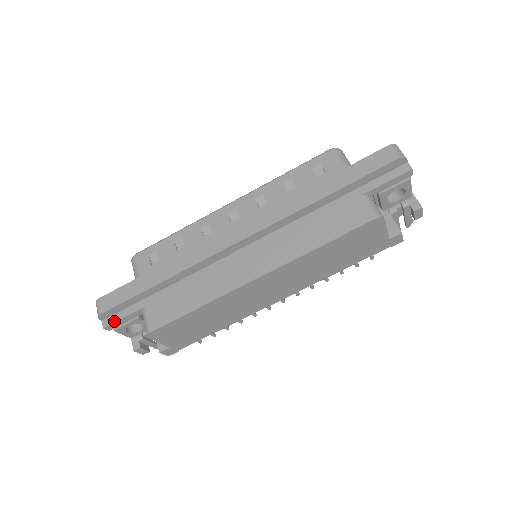
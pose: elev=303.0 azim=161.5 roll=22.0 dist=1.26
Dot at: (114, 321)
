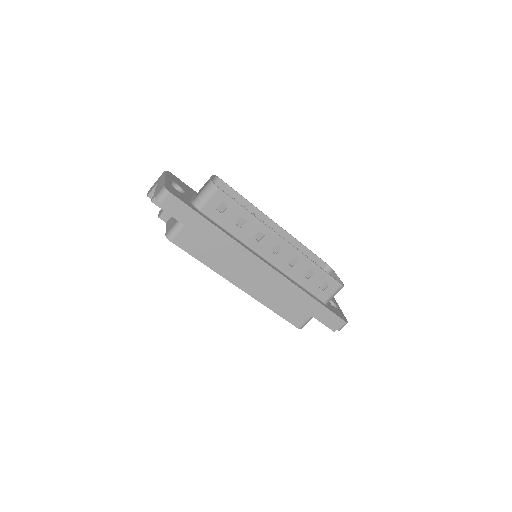
Dot at: (161, 208)
